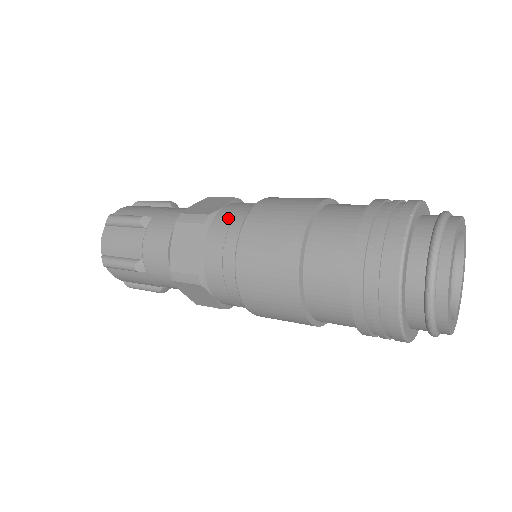
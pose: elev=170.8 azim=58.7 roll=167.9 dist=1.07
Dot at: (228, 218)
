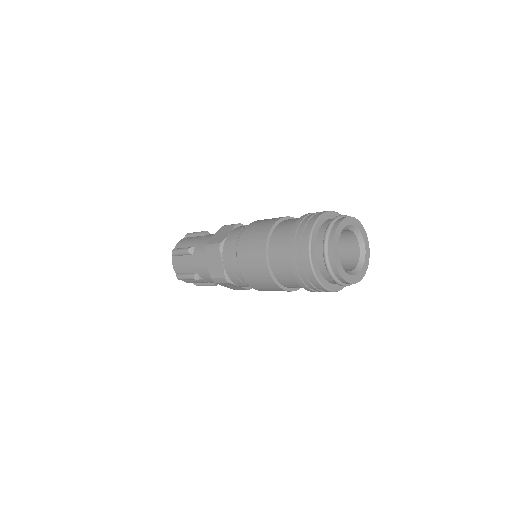
Dot at: occluded
